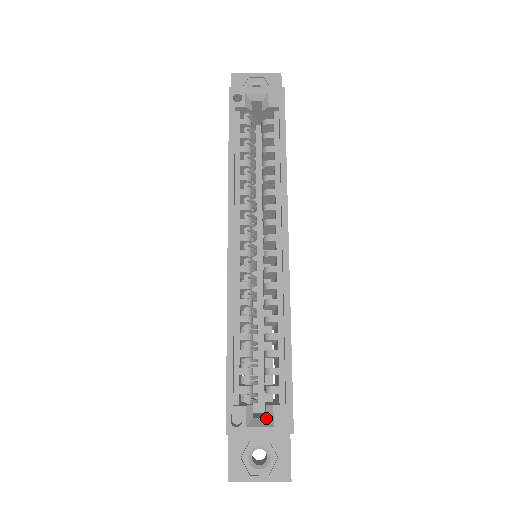
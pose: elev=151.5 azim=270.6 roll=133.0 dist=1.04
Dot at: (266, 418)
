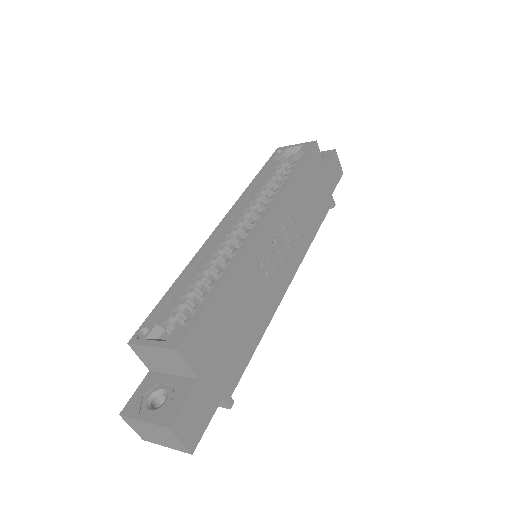
Dot at: occluded
